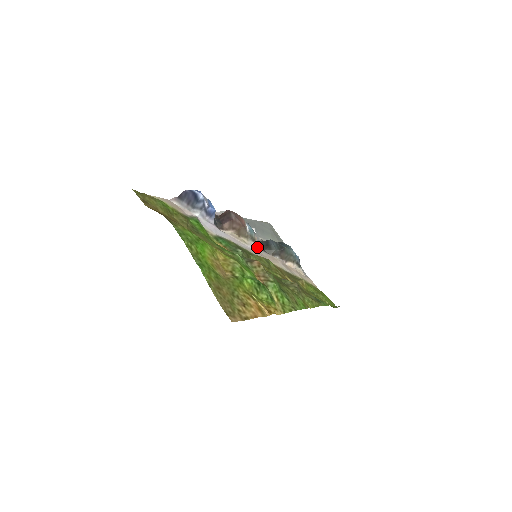
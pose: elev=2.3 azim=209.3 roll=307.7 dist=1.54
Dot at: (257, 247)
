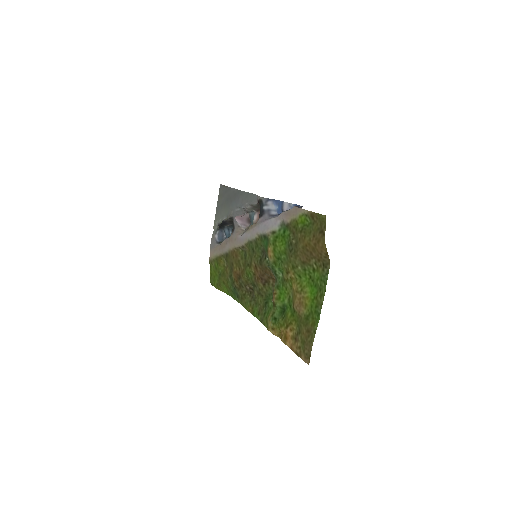
Dot at: (242, 233)
